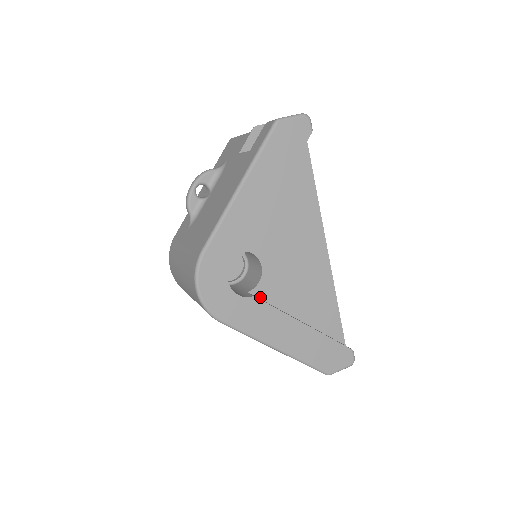
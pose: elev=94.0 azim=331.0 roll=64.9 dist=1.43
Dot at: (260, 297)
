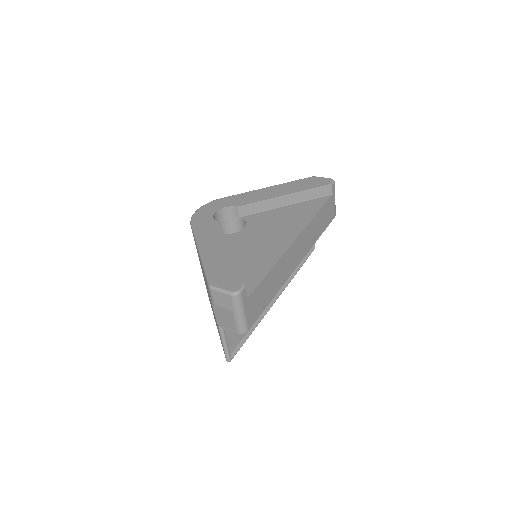
Dot at: occluded
